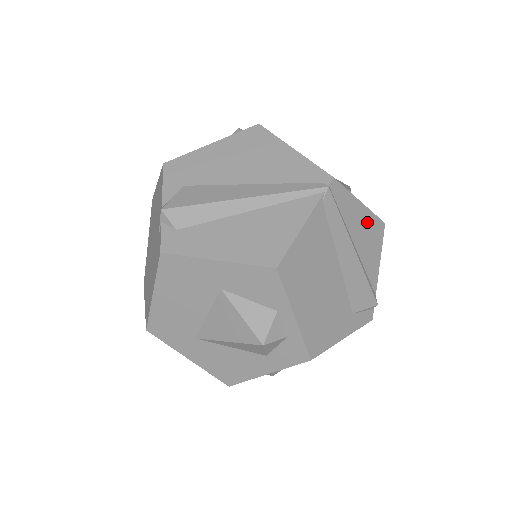
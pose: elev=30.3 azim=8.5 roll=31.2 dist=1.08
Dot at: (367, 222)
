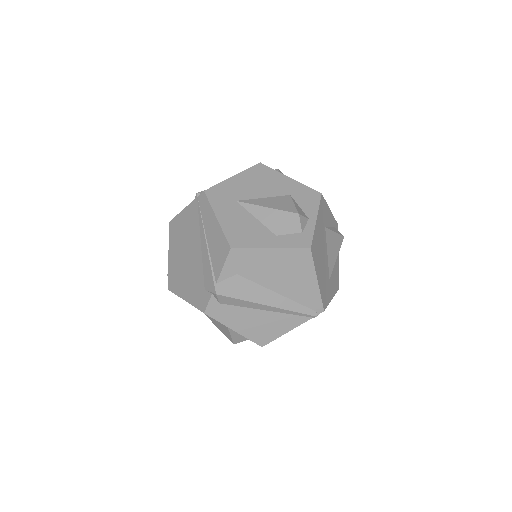
Dot at: occluded
